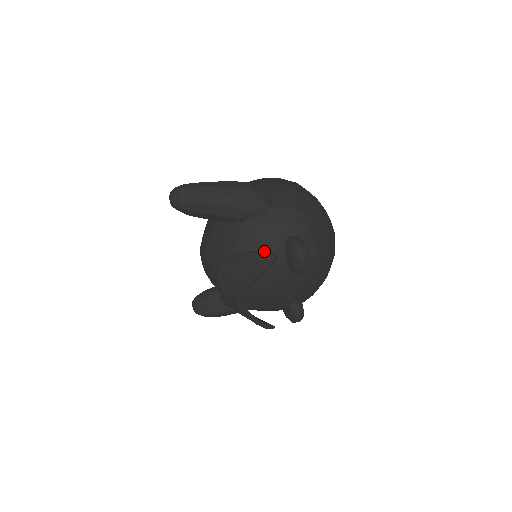
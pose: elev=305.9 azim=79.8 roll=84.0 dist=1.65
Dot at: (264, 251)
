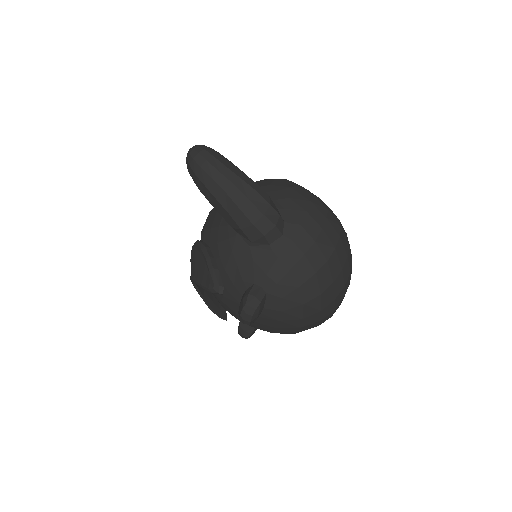
Dot at: (229, 273)
